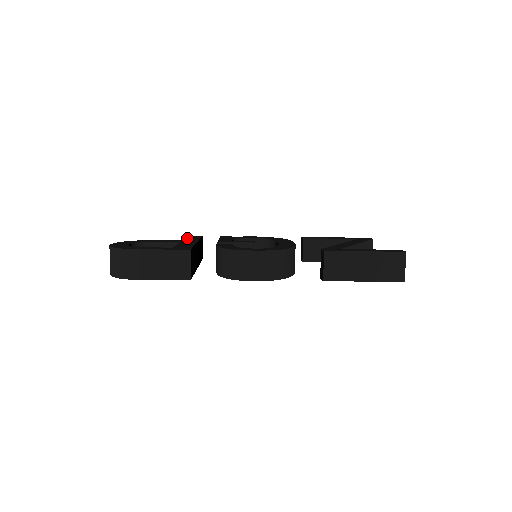
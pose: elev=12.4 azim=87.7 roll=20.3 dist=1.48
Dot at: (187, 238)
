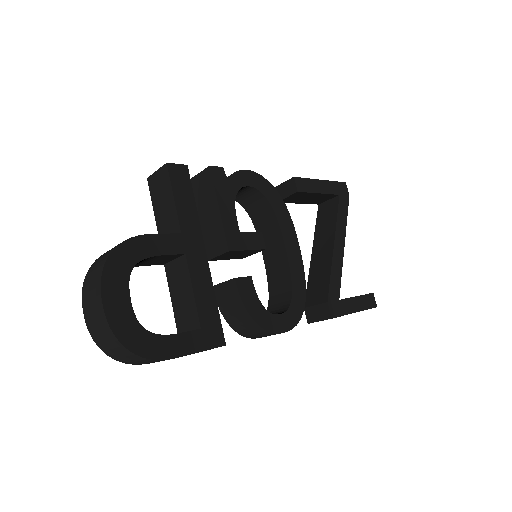
Dot at: (179, 205)
